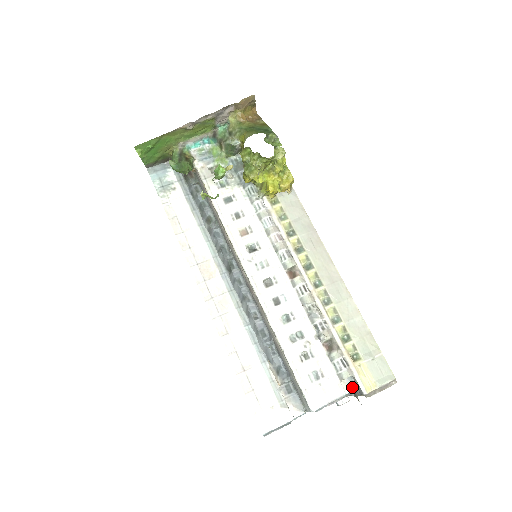
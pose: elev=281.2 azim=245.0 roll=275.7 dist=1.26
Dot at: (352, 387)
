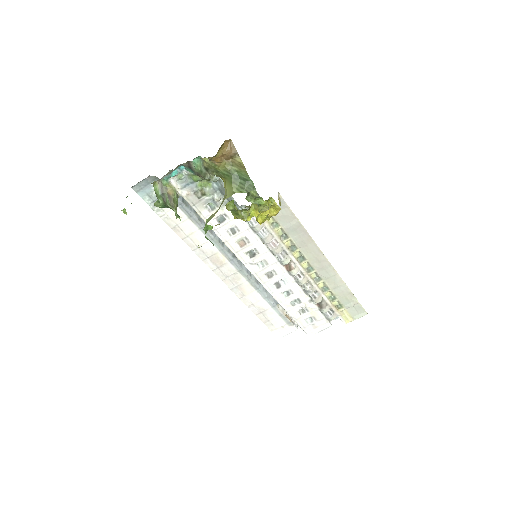
Dot at: (337, 317)
